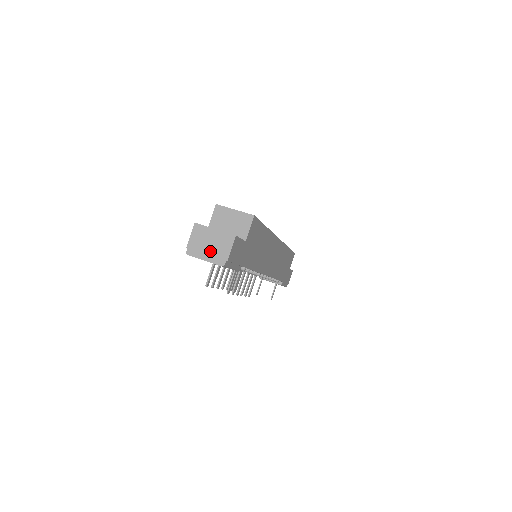
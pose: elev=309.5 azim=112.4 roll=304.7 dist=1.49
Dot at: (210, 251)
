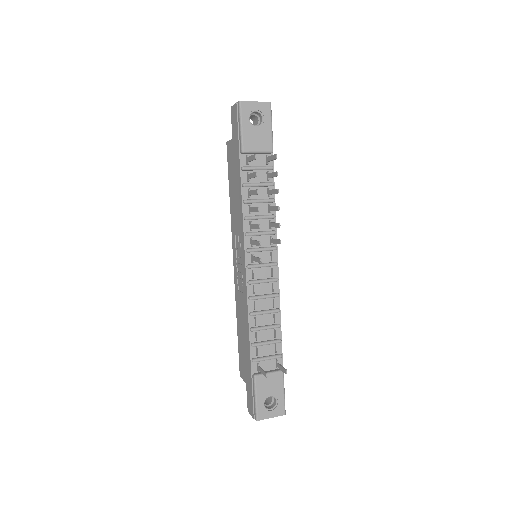
Dot at: occluded
